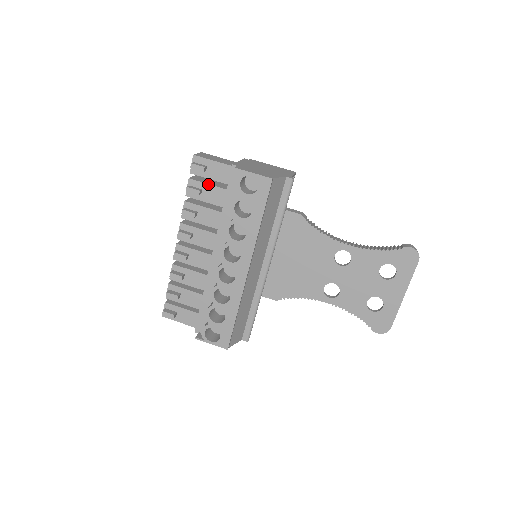
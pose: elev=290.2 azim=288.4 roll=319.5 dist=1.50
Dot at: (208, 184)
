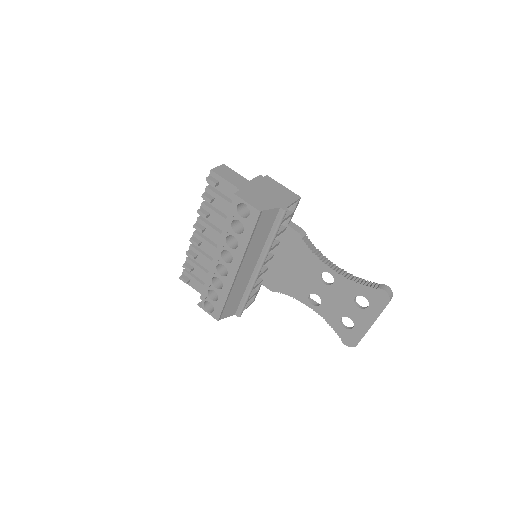
Dot at: (219, 195)
